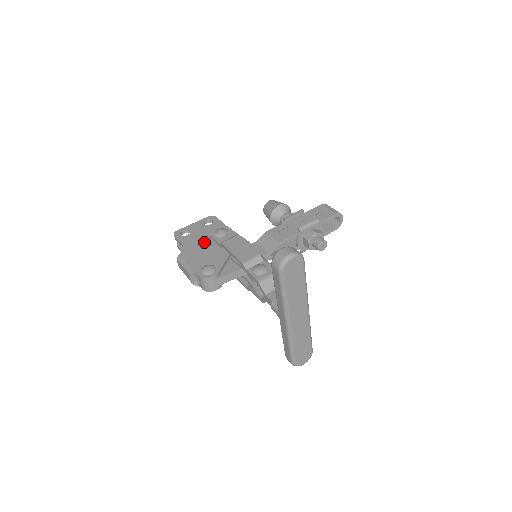
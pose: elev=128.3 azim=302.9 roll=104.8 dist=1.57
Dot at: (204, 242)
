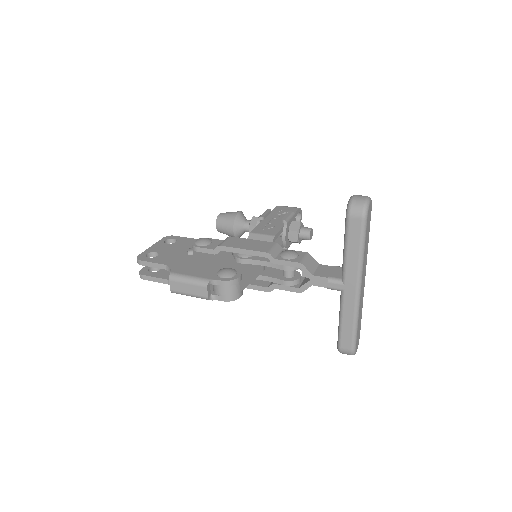
Dot at: (188, 255)
